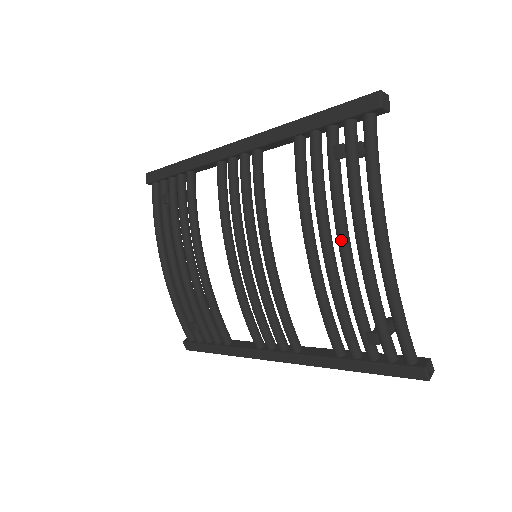
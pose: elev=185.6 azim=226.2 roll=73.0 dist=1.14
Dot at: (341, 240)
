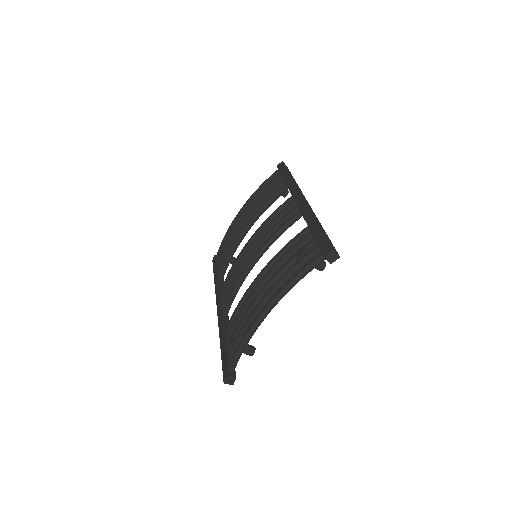
Dot at: (262, 289)
